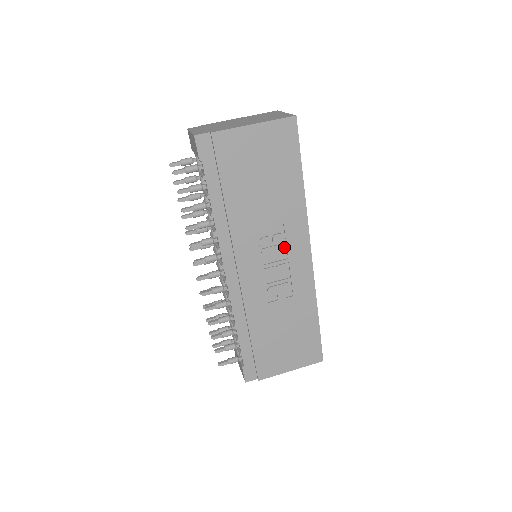
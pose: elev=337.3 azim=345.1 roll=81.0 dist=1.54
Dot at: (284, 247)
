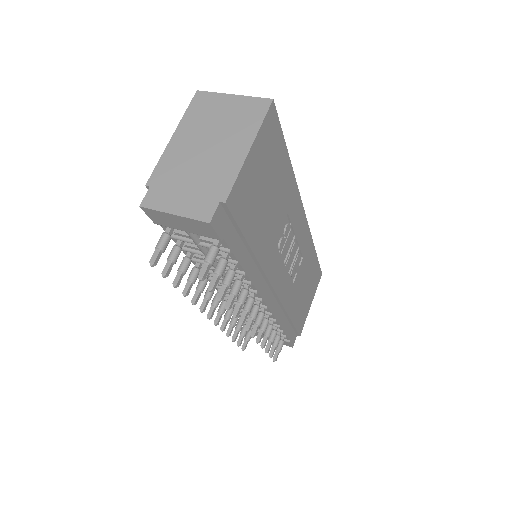
Dot at: occluded
